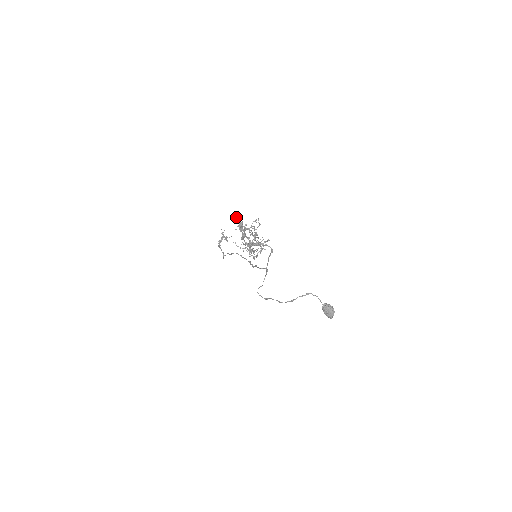
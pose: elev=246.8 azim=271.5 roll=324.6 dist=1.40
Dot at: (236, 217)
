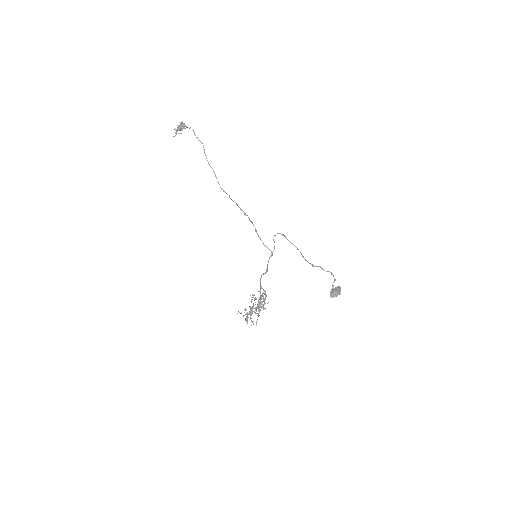
Dot at: occluded
